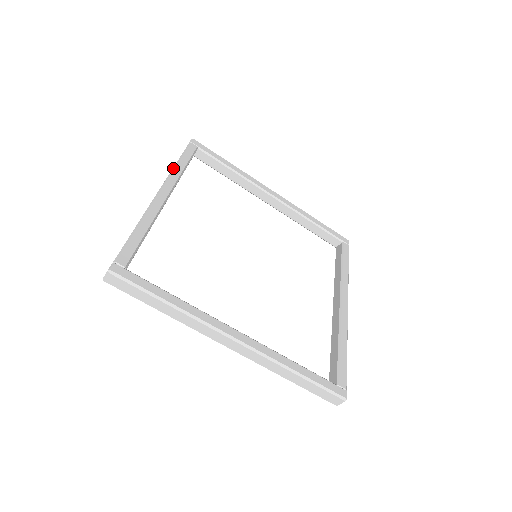
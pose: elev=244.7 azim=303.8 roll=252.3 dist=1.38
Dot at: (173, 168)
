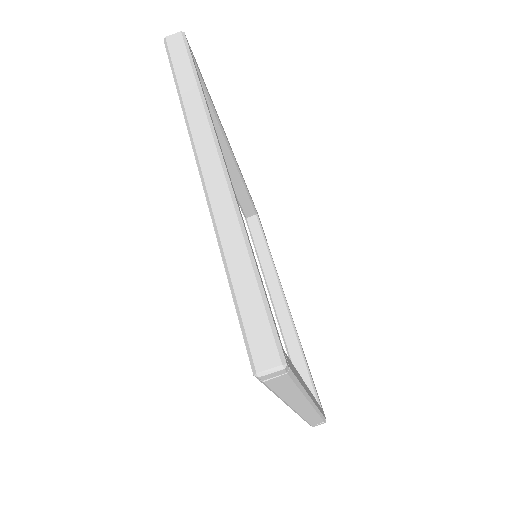
Dot at: occluded
